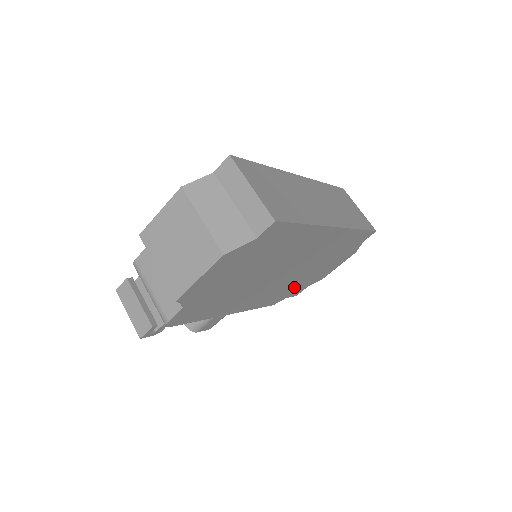
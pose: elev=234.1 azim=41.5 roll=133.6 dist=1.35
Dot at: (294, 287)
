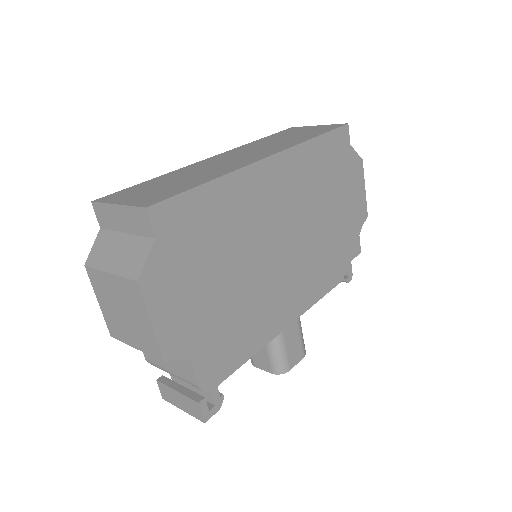
Dot at: (337, 247)
